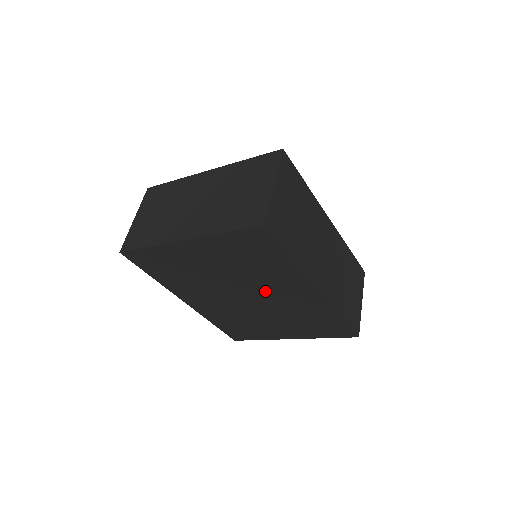
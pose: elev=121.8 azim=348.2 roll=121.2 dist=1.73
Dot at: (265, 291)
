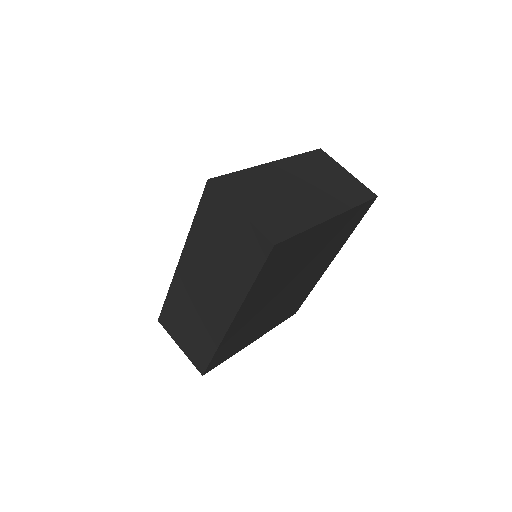
Dot at: (306, 274)
